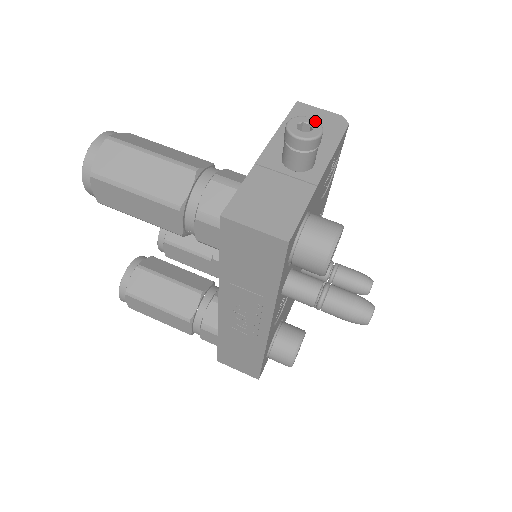
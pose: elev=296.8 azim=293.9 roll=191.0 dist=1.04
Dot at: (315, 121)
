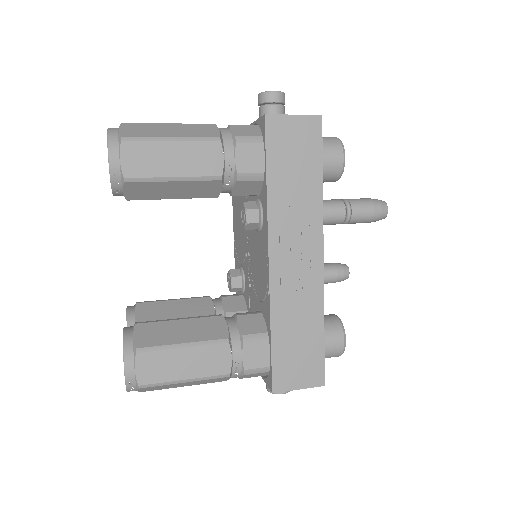
Dot at: occluded
